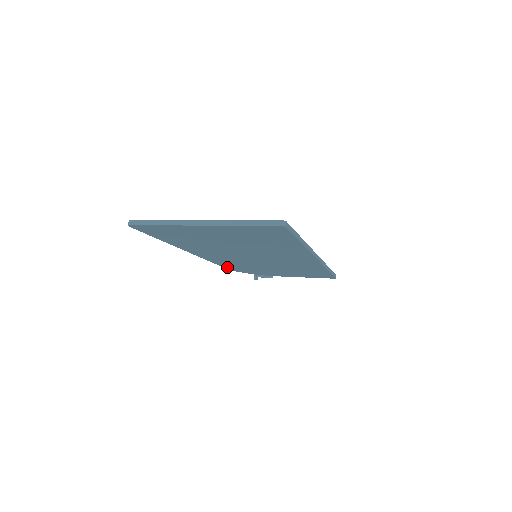
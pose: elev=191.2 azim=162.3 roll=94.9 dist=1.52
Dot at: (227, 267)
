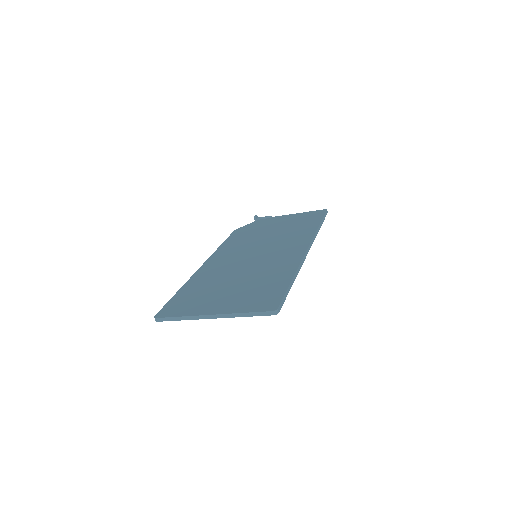
Dot at: occluded
